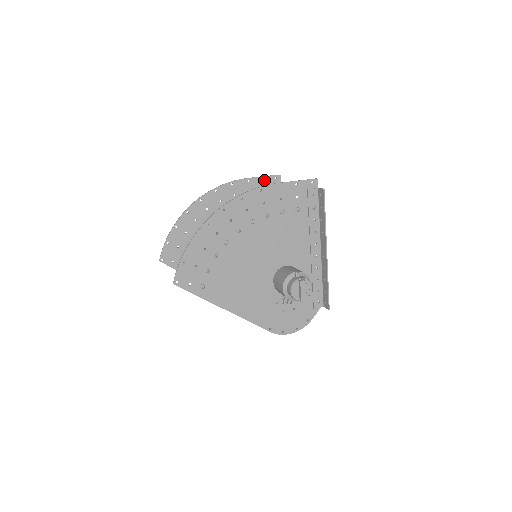
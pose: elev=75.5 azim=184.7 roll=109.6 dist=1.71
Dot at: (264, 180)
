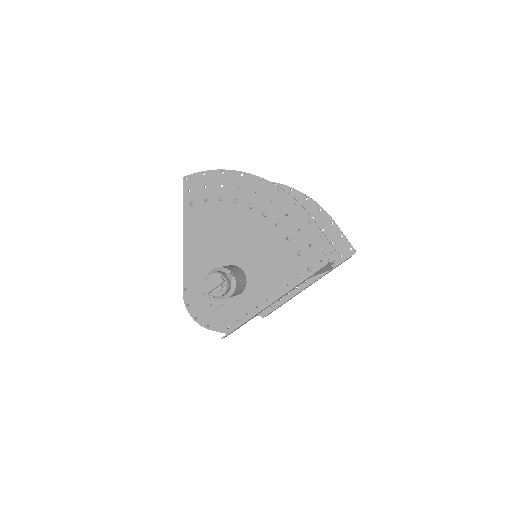
Dot at: (342, 238)
